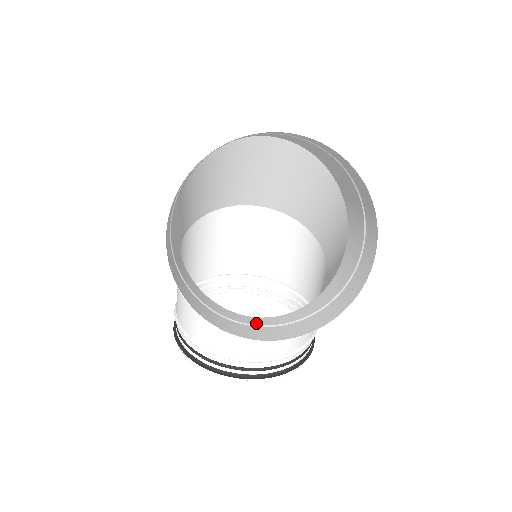
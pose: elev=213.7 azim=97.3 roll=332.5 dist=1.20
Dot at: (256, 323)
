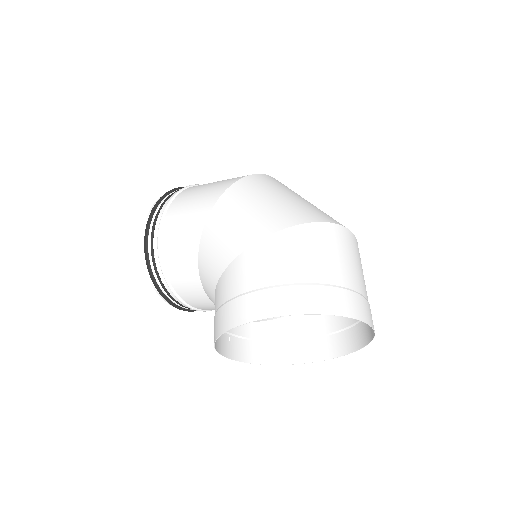
Dot at: occluded
